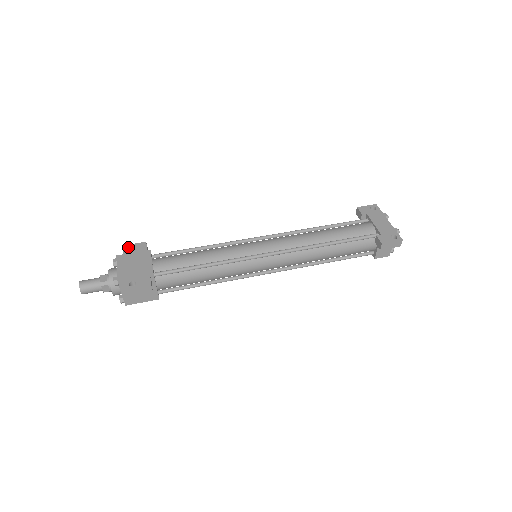
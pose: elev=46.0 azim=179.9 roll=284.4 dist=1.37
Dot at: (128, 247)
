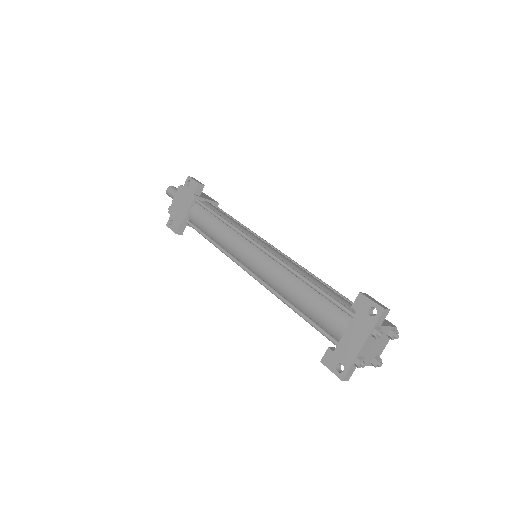
Dot at: (189, 180)
